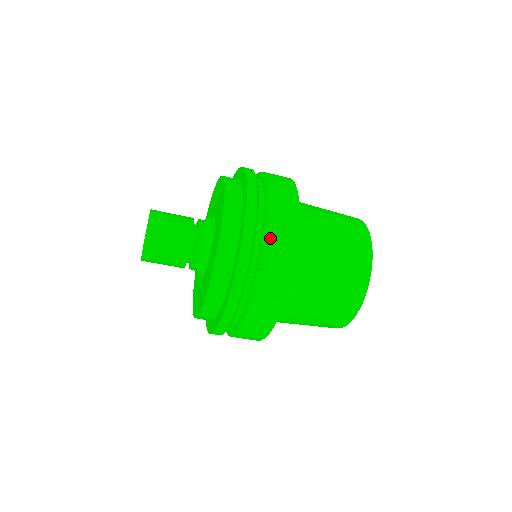
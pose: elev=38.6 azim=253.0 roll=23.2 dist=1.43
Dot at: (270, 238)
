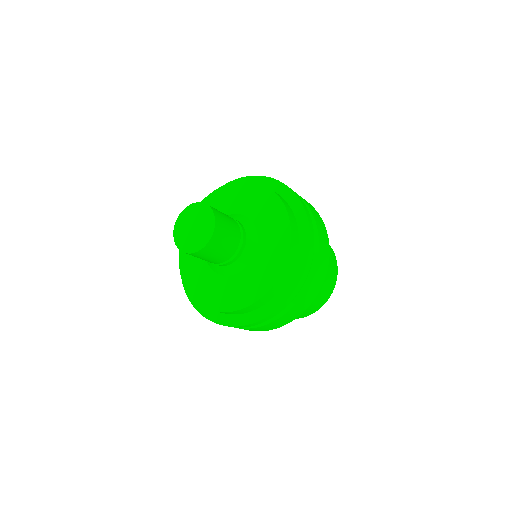
Dot at: (319, 256)
